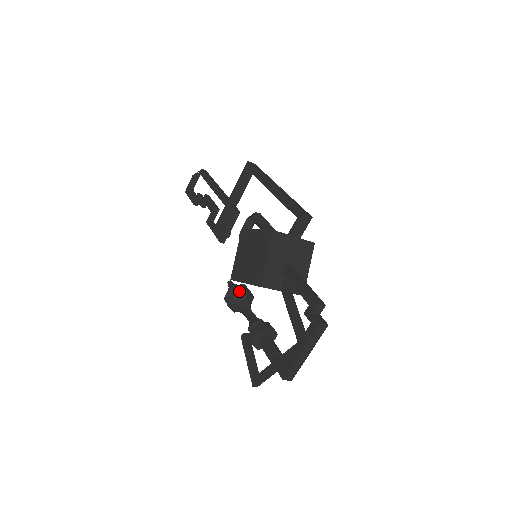
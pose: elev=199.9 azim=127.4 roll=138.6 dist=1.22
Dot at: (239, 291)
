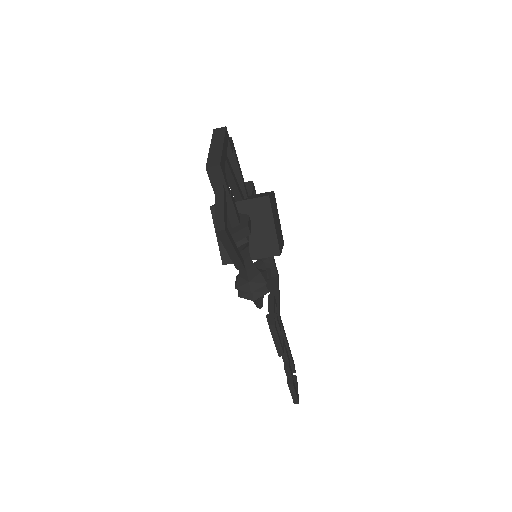
Dot at: occluded
